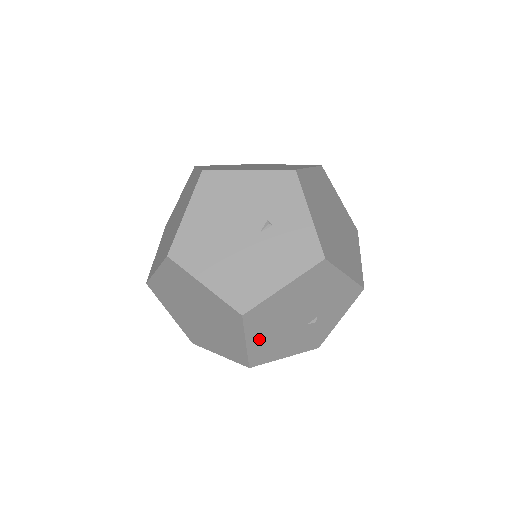
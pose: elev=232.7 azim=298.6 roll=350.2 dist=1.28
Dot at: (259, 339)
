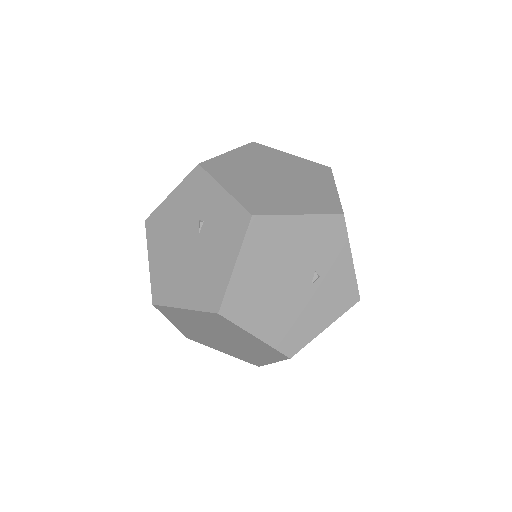
Dot at: (267, 326)
